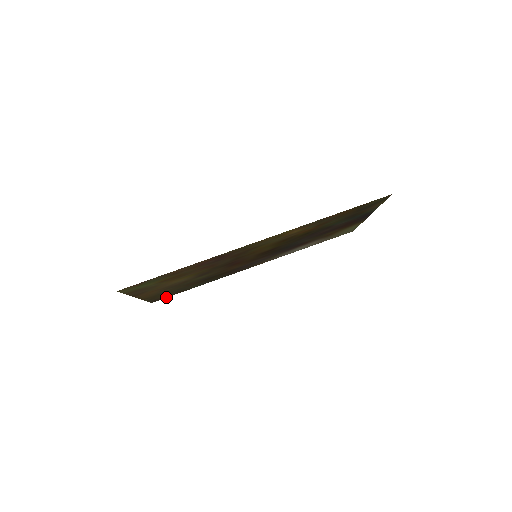
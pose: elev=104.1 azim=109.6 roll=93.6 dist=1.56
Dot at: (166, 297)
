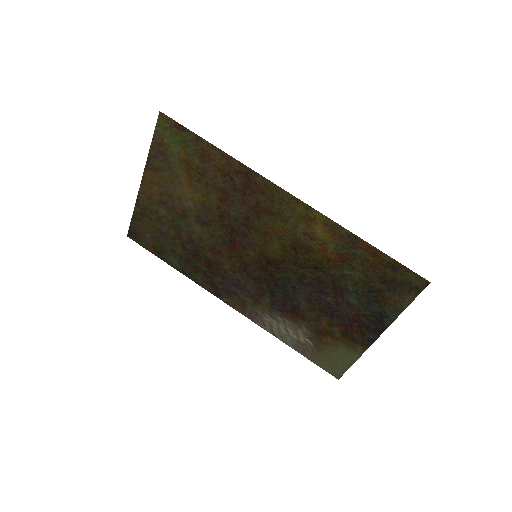
Dot at: (142, 244)
